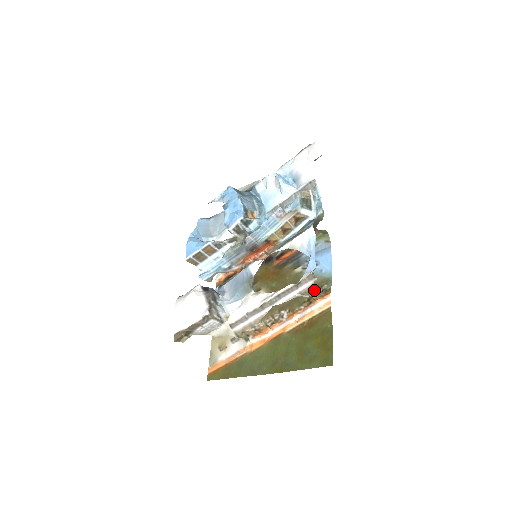
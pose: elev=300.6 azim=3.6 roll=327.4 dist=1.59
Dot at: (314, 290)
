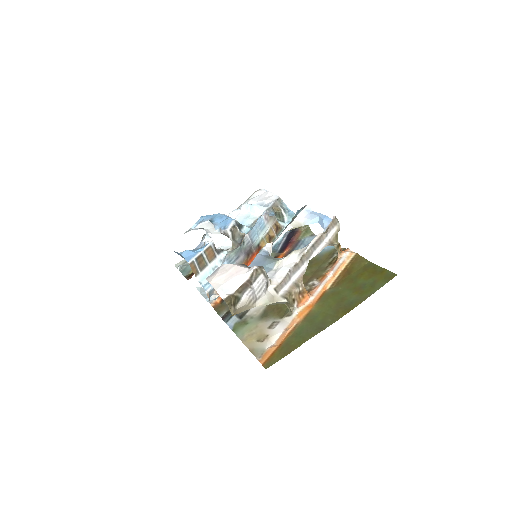
Dot at: (329, 258)
